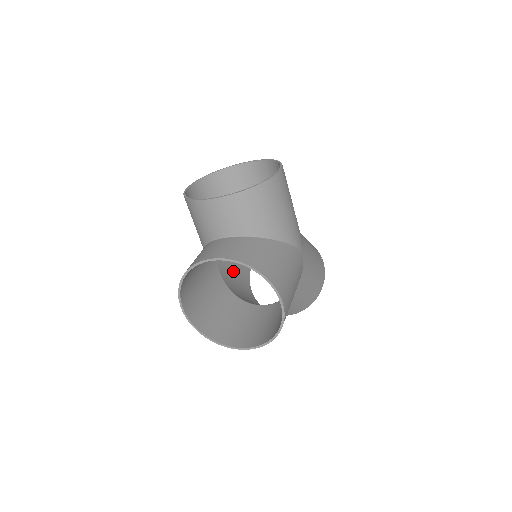
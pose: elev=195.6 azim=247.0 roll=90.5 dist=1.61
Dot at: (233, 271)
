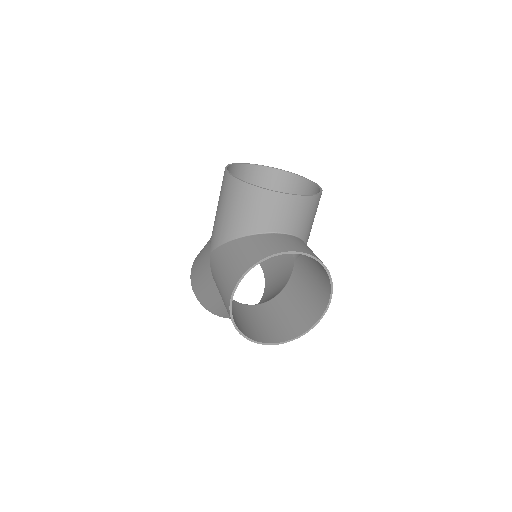
Dot at: occluded
